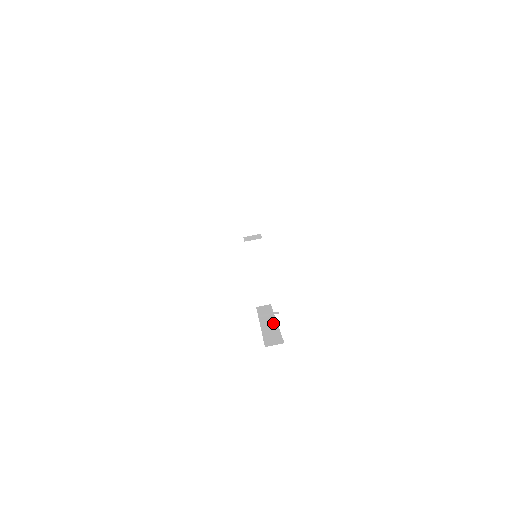
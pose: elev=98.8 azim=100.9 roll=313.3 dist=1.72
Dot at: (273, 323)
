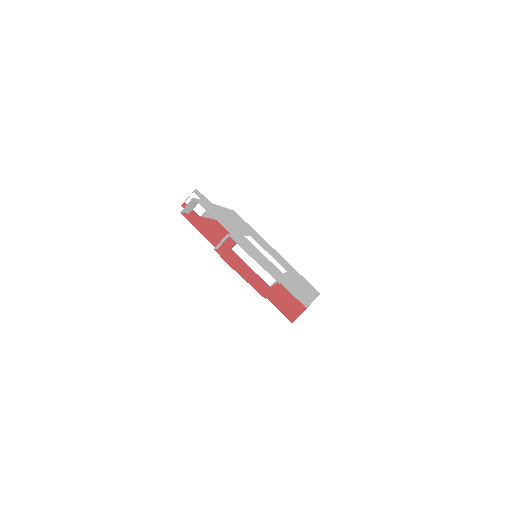
Dot at: occluded
